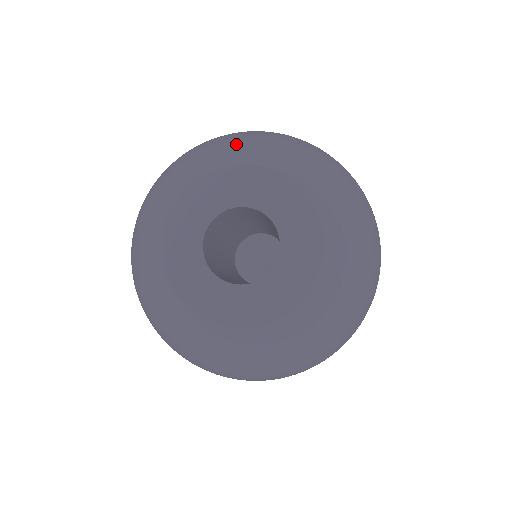
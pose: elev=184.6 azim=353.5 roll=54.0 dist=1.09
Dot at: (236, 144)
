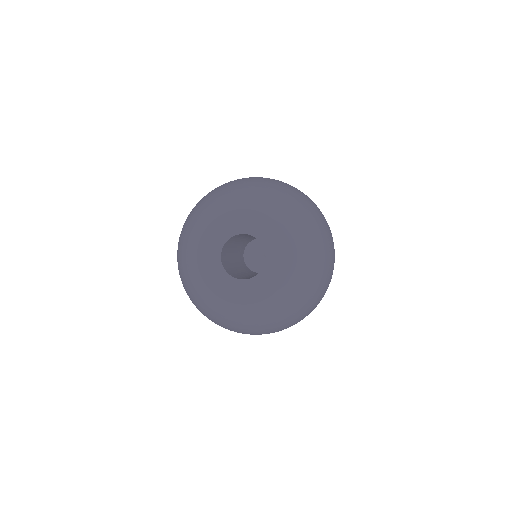
Dot at: (224, 197)
